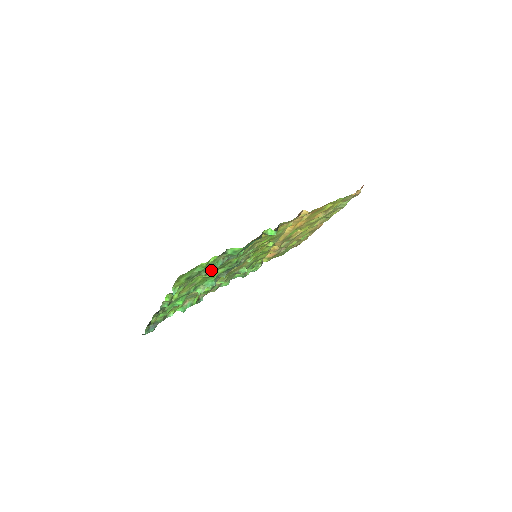
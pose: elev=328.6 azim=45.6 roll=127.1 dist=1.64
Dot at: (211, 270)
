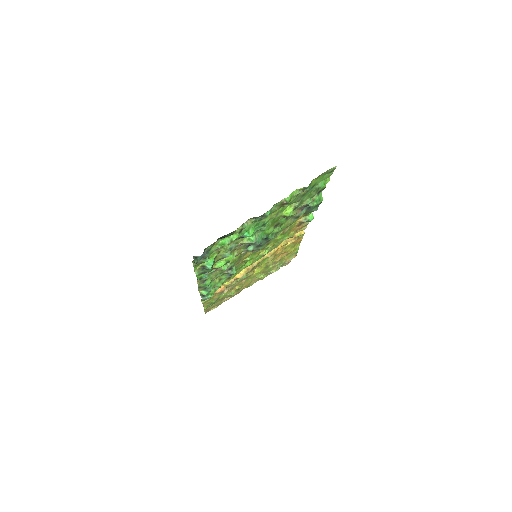
Dot at: (297, 207)
